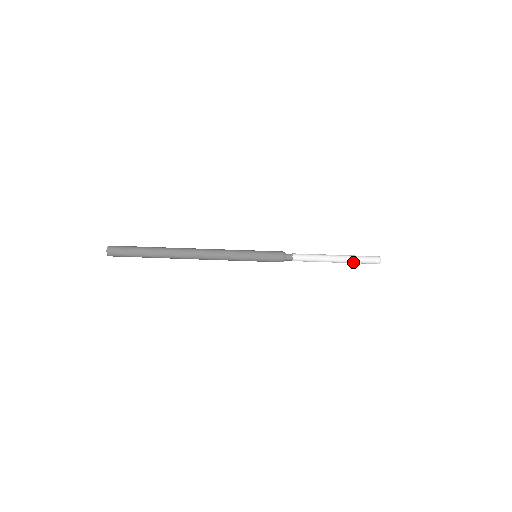
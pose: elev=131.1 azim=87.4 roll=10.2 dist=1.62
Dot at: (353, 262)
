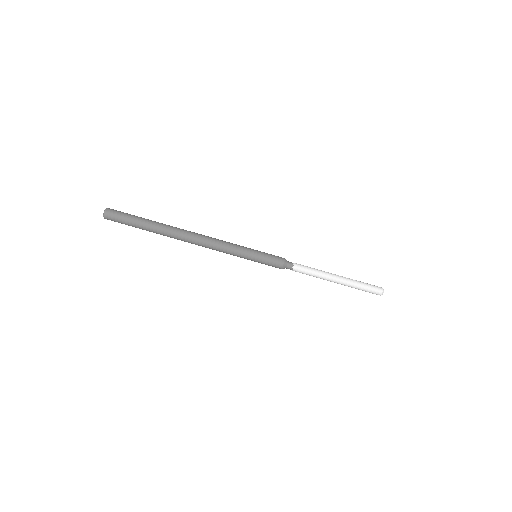
Dot at: (354, 287)
